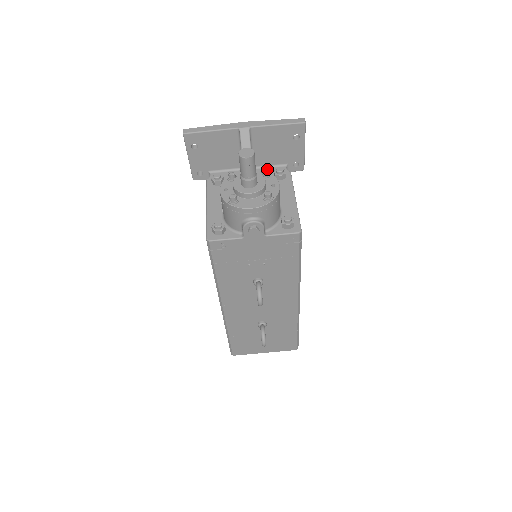
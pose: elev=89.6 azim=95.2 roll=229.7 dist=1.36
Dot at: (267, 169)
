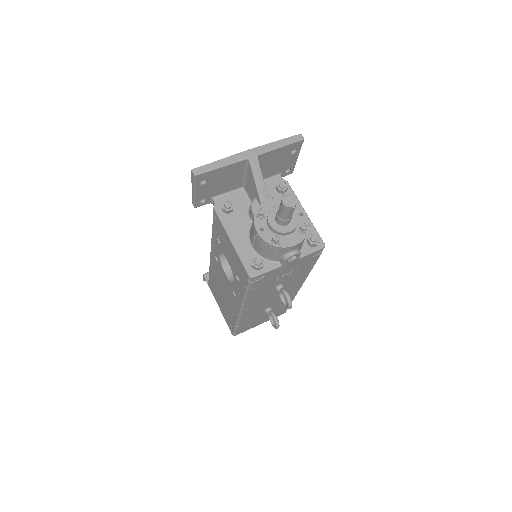
Dot at: occluded
